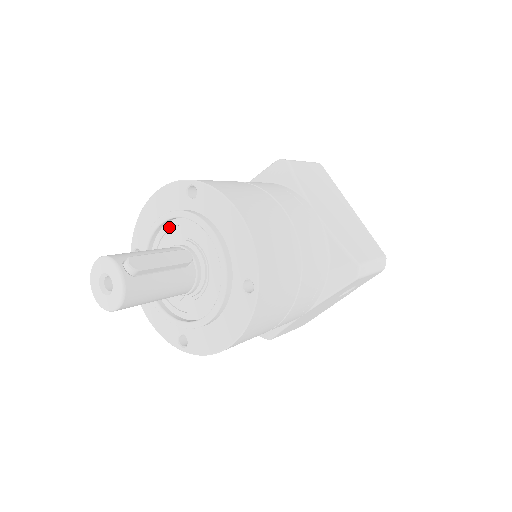
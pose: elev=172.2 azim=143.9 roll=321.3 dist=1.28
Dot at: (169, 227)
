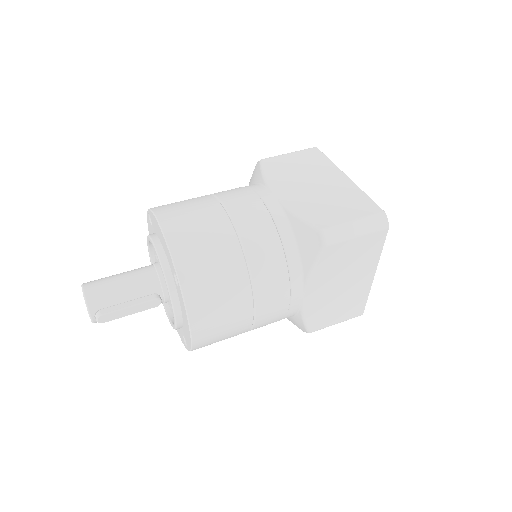
Dot at: occluded
